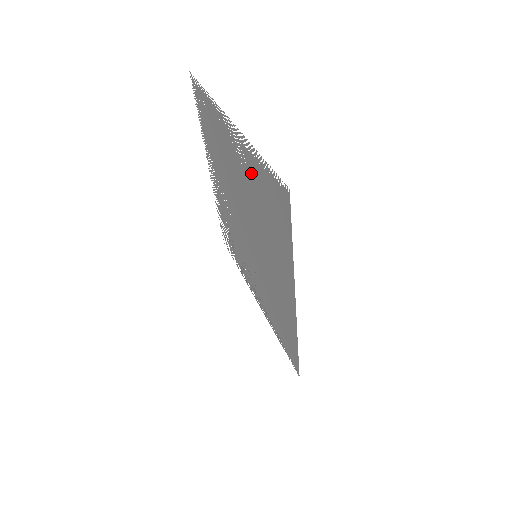
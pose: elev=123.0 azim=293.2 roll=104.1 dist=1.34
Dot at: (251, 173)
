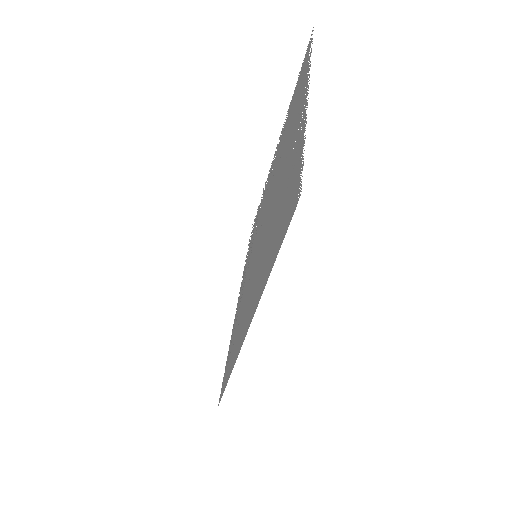
Dot at: (291, 159)
